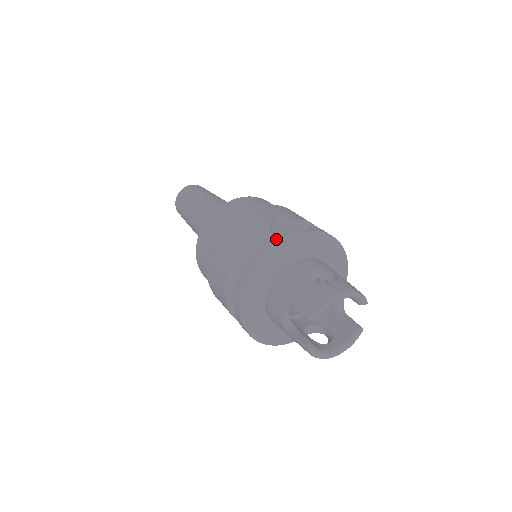
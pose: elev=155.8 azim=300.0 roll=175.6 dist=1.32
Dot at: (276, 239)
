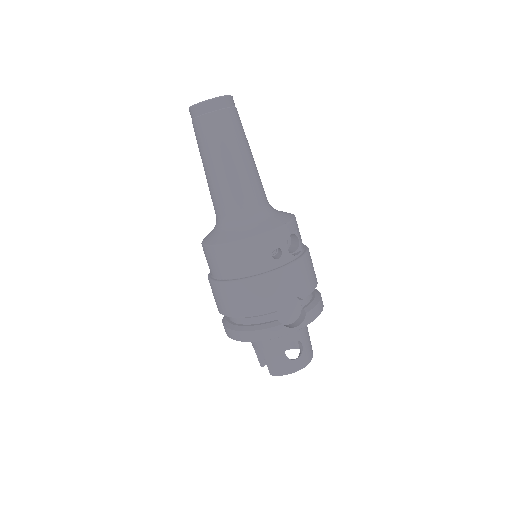
Dot at: (276, 332)
